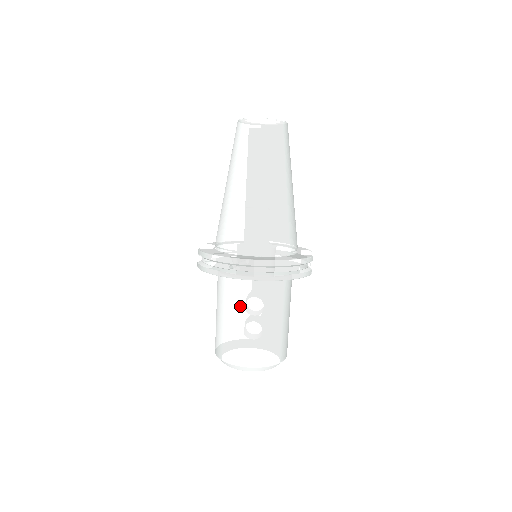
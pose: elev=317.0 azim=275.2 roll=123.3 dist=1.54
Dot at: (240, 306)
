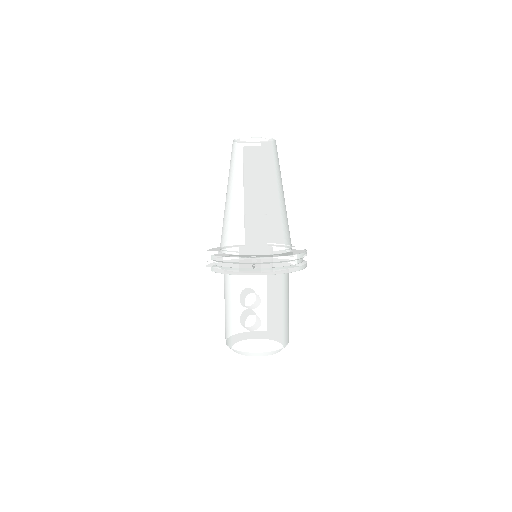
Dot at: (258, 300)
